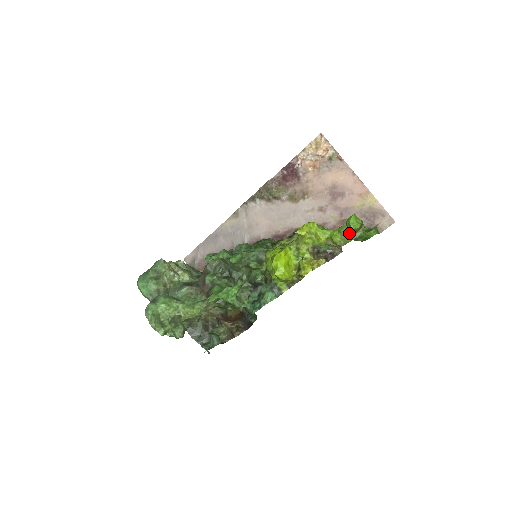
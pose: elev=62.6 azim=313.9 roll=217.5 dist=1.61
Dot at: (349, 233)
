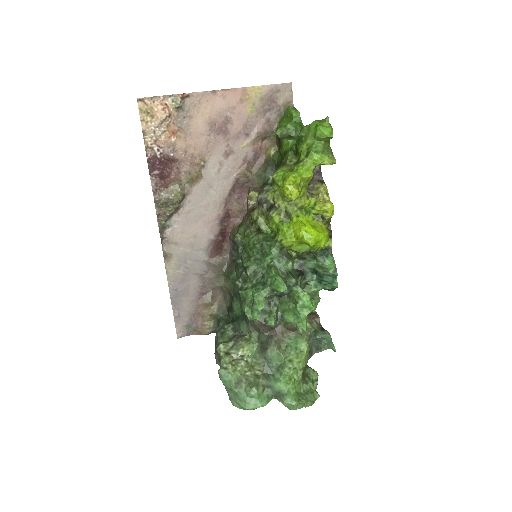
Dot at: occluded
